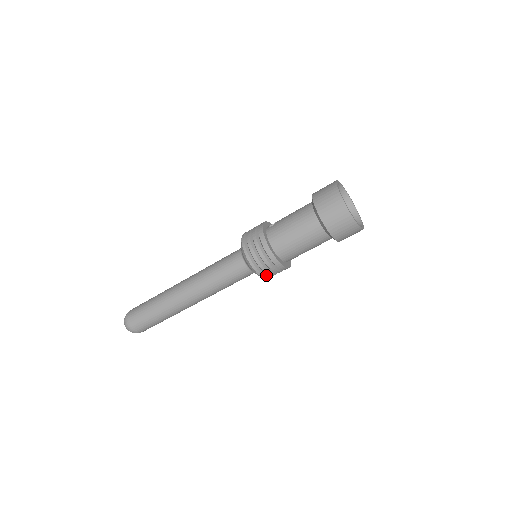
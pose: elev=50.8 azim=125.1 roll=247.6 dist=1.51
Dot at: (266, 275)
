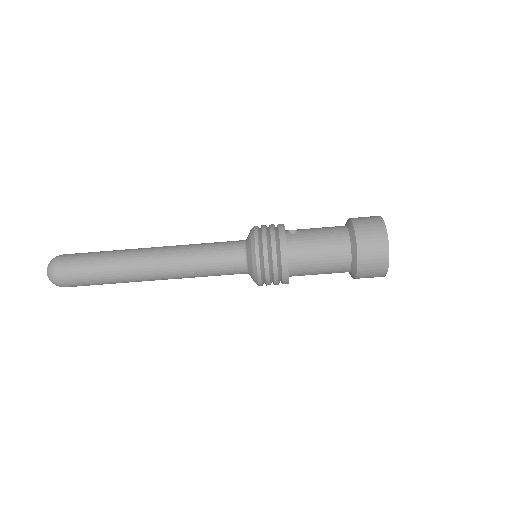
Dot at: (263, 283)
